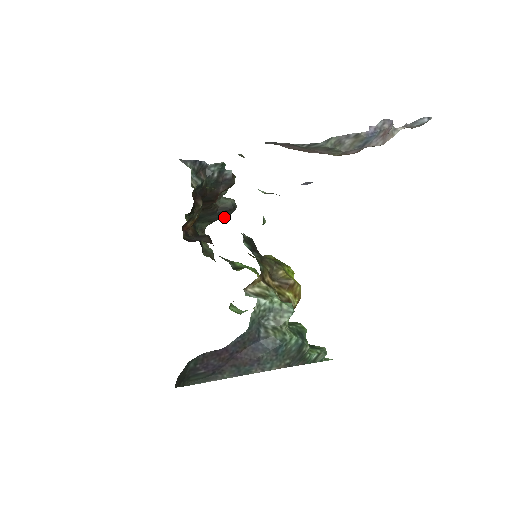
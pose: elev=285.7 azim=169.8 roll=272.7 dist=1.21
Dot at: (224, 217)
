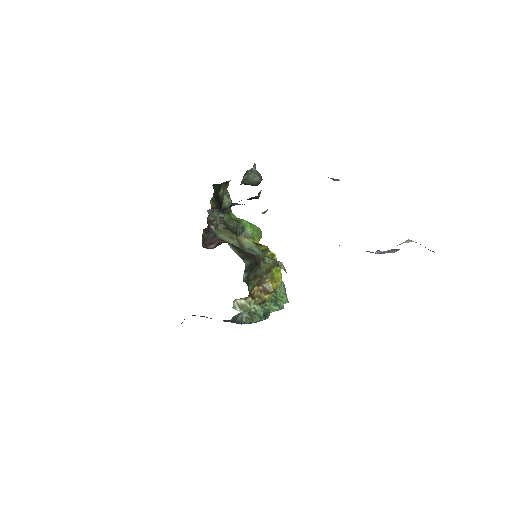
Dot at: occluded
